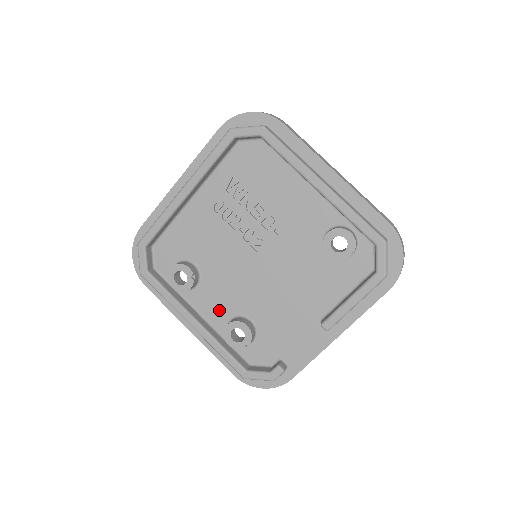
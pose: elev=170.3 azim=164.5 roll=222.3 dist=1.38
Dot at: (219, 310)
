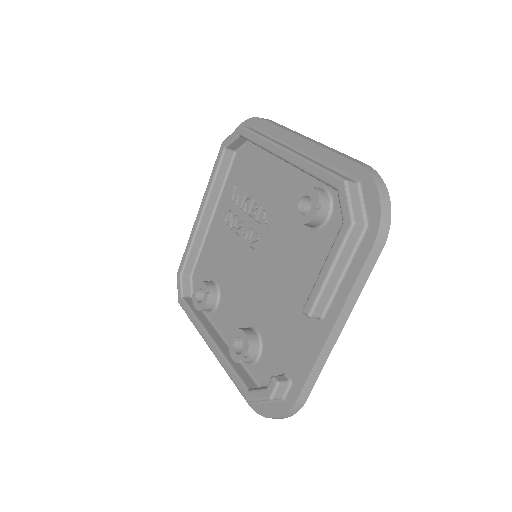
Dot at: (234, 326)
